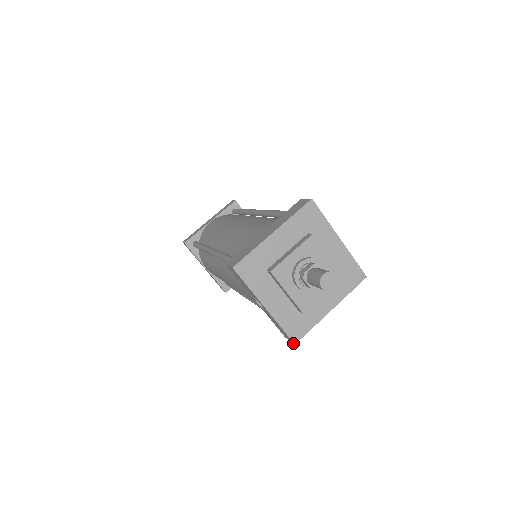
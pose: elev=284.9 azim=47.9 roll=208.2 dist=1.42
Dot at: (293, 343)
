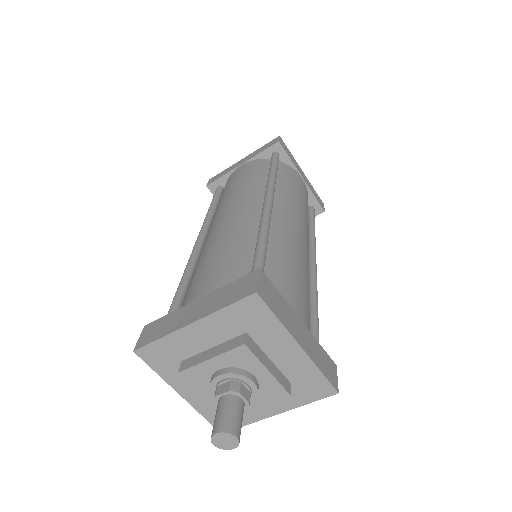
Dot at: occluded
